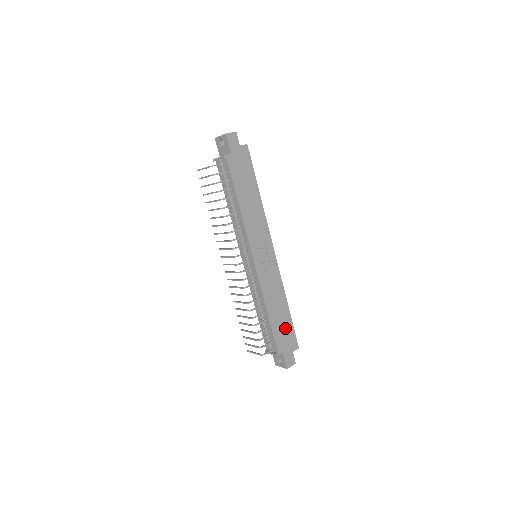
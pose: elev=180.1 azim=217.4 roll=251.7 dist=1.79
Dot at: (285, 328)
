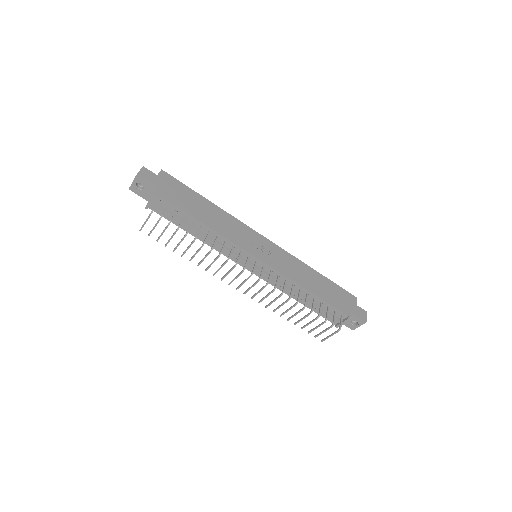
Dot at: (333, 292)
